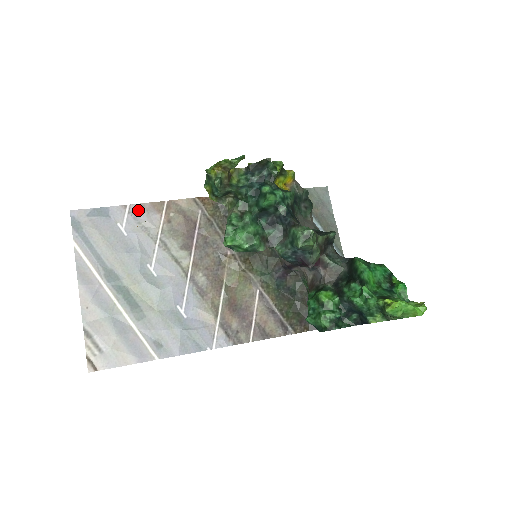
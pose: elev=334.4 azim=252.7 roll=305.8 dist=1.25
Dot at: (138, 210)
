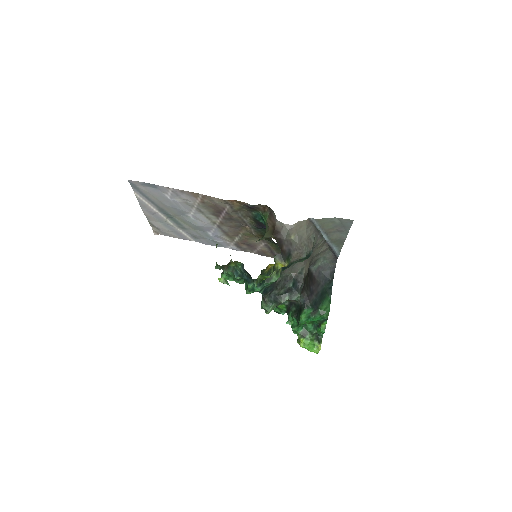
Dot at: (179, 192)
